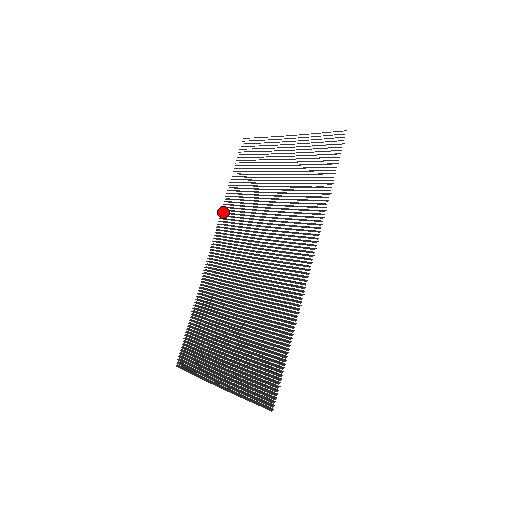
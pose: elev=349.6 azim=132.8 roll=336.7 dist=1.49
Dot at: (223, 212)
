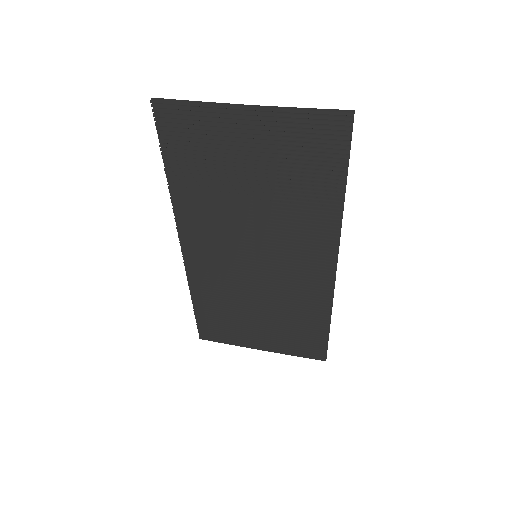
Dot at: (175, 207)
